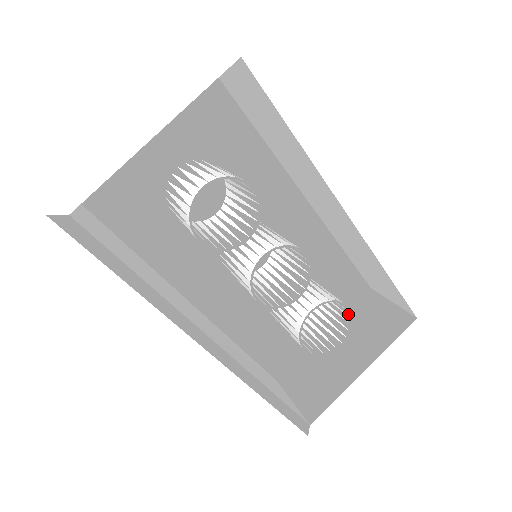
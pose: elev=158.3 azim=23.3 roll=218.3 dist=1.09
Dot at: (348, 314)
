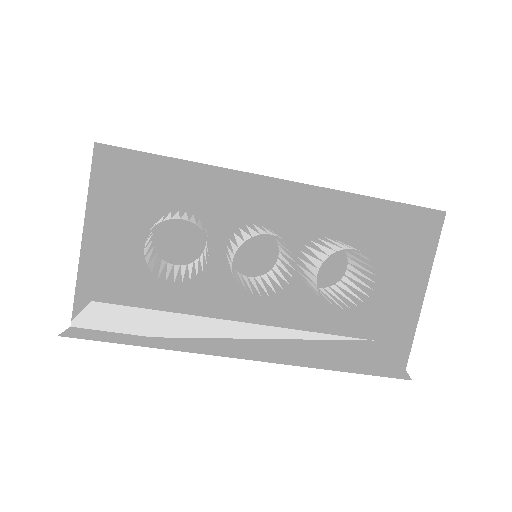
Dot at: occluded
